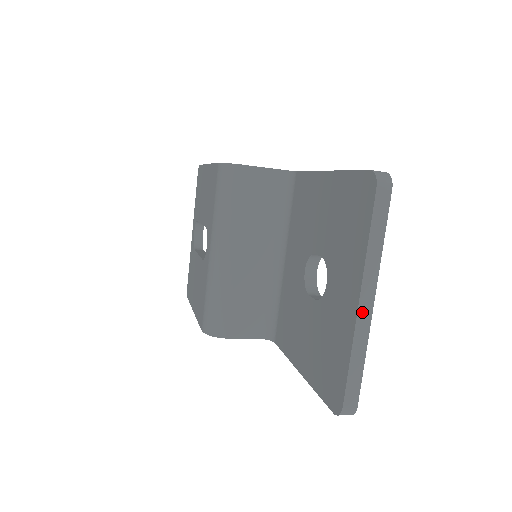
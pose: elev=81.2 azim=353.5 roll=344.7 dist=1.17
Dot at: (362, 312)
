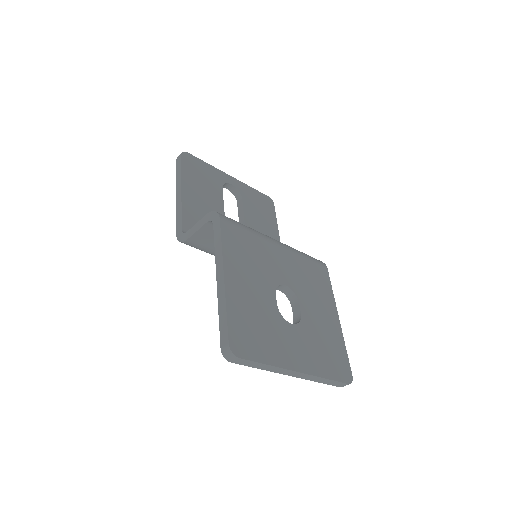
Dot at: (299, 376)
